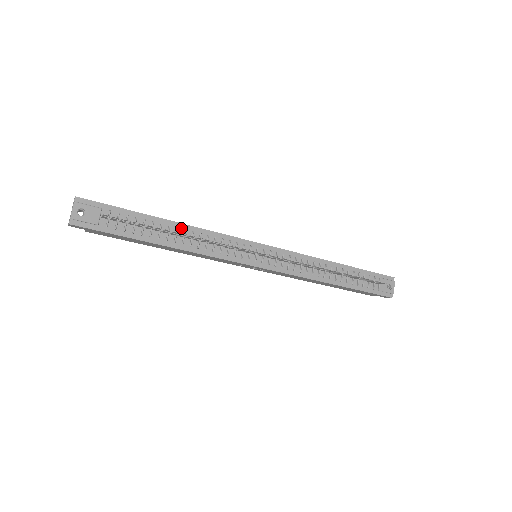
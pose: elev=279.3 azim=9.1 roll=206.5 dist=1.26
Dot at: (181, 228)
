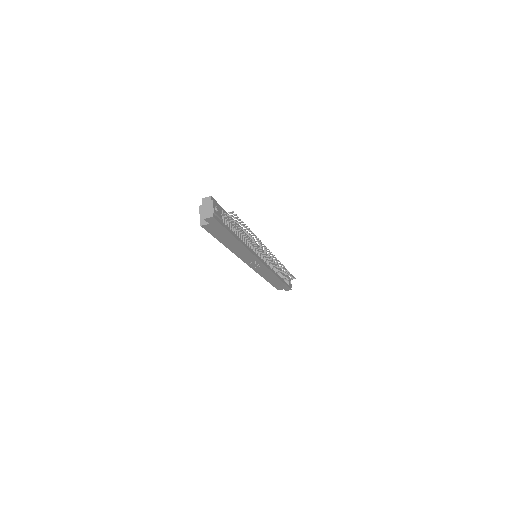
Dot at: occluded
